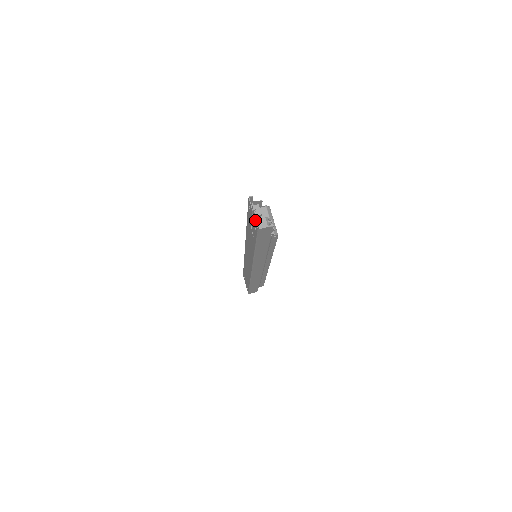
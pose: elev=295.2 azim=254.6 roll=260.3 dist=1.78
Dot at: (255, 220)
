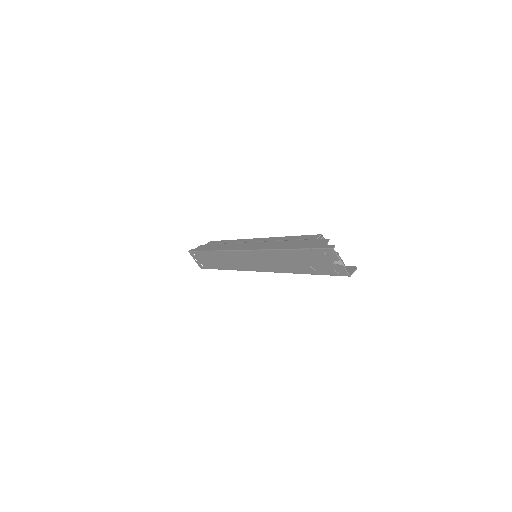
Dot at: (345, 269)
